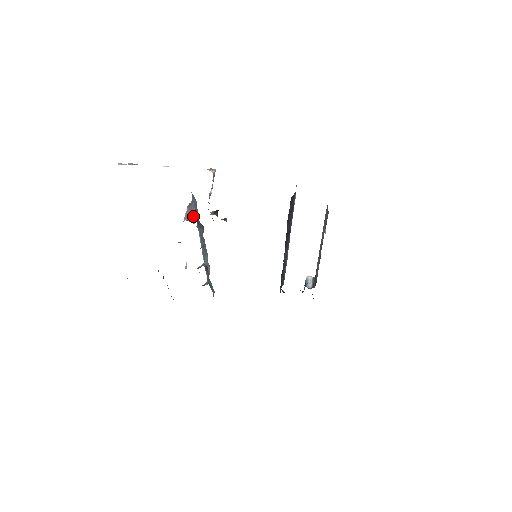
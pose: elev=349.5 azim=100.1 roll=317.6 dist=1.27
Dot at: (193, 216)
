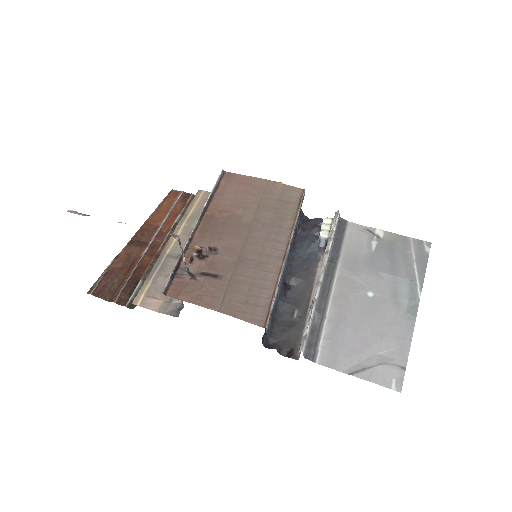
Dot at: occluded
